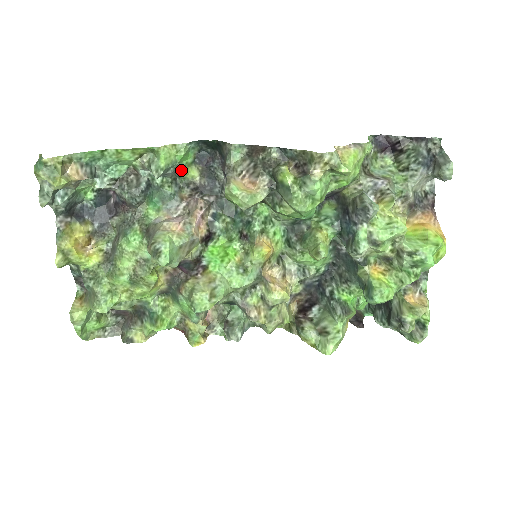
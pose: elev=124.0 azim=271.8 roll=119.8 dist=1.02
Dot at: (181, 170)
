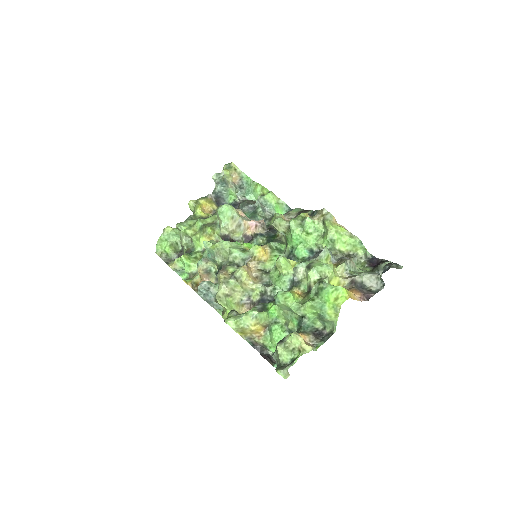
Dot at: occluded
